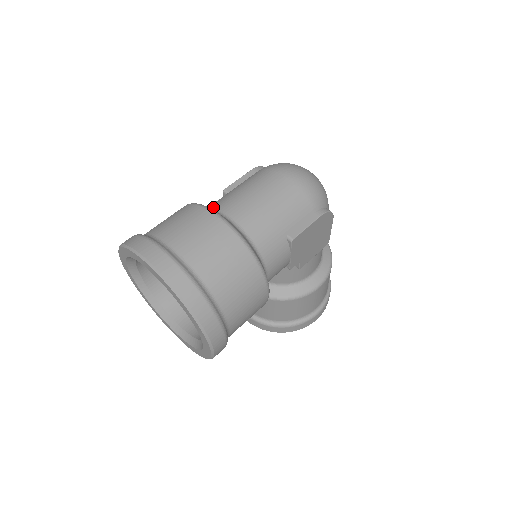
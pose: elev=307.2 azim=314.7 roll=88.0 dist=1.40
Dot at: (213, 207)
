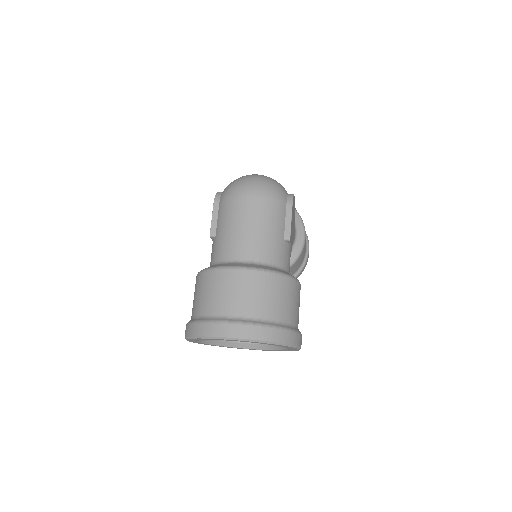
Dot at: (222, 259)
